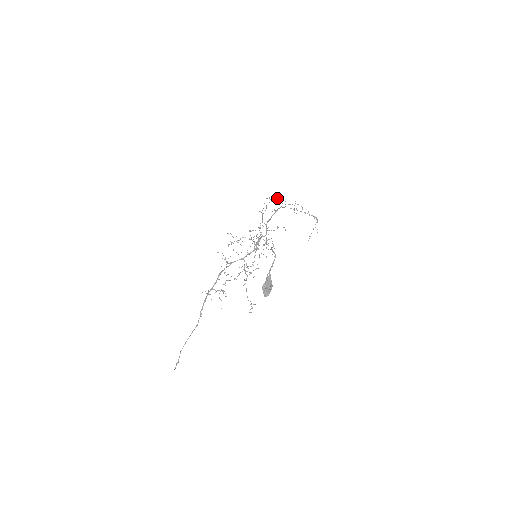
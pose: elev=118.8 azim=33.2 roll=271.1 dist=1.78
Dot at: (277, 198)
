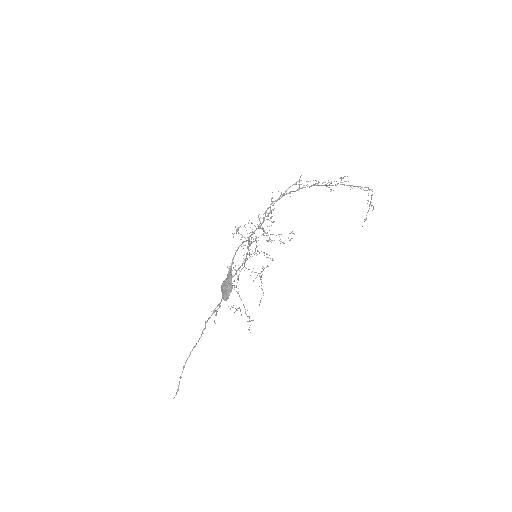
Dot at: (313, 180)
